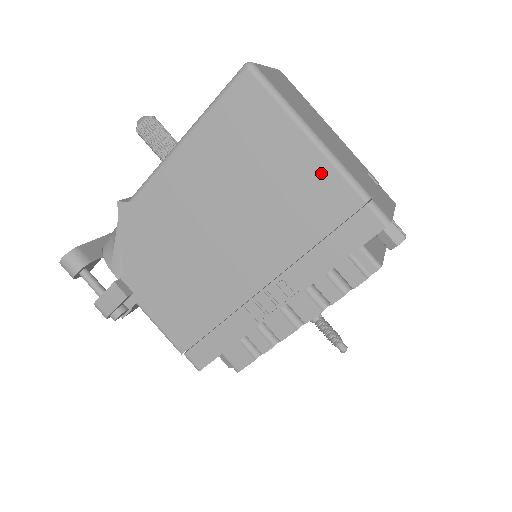
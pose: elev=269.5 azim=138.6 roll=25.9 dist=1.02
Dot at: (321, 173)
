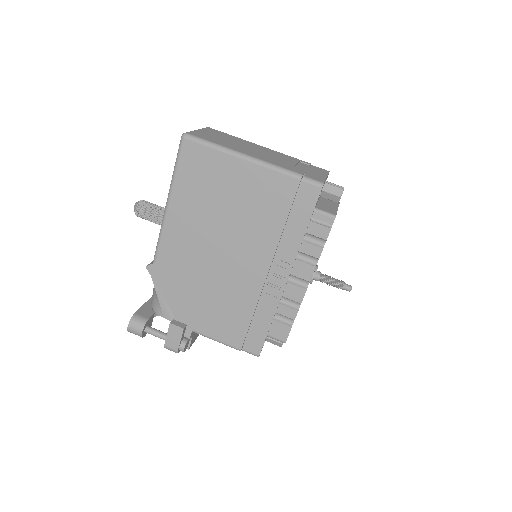
Dot at: (263, 177)
